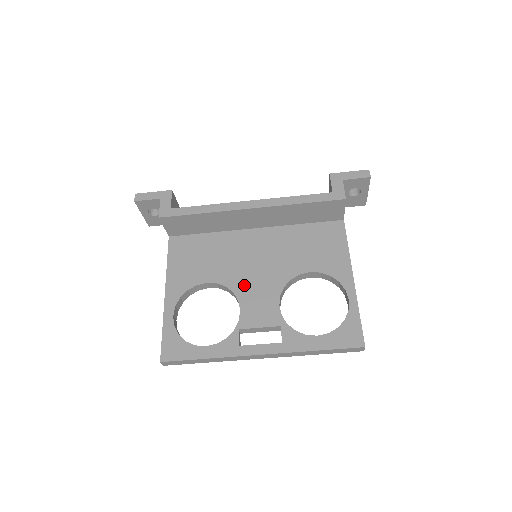
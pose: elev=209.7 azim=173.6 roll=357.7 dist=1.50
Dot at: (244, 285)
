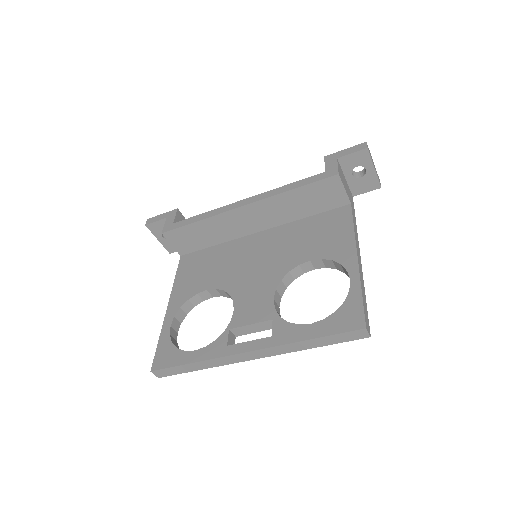
Dot at: (241, 285)
